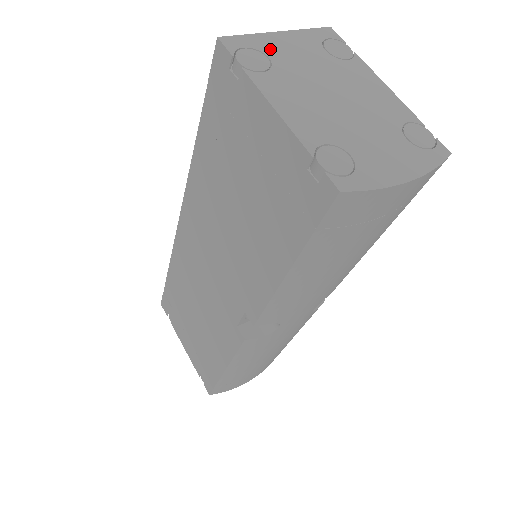
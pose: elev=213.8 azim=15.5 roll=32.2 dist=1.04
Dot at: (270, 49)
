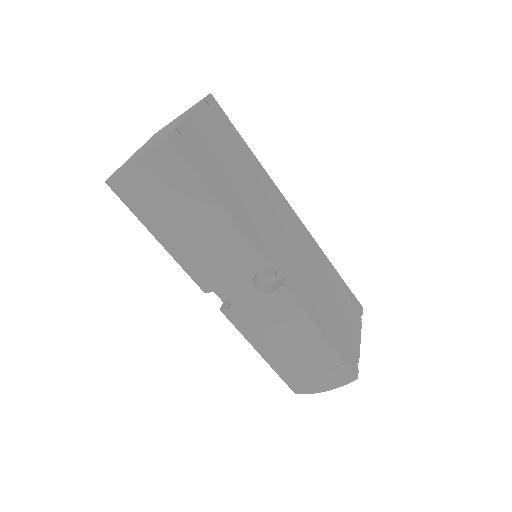
Dot at: (166, 126)
